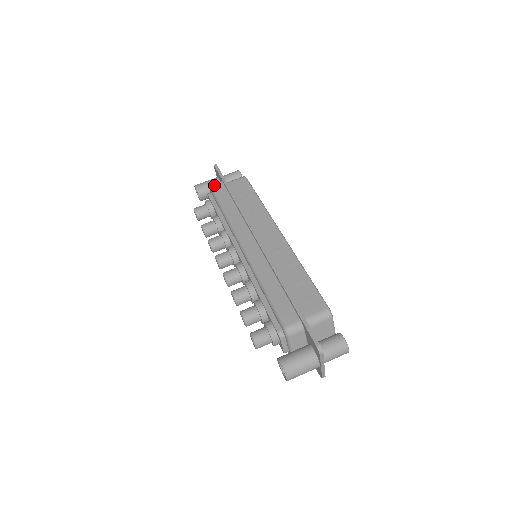
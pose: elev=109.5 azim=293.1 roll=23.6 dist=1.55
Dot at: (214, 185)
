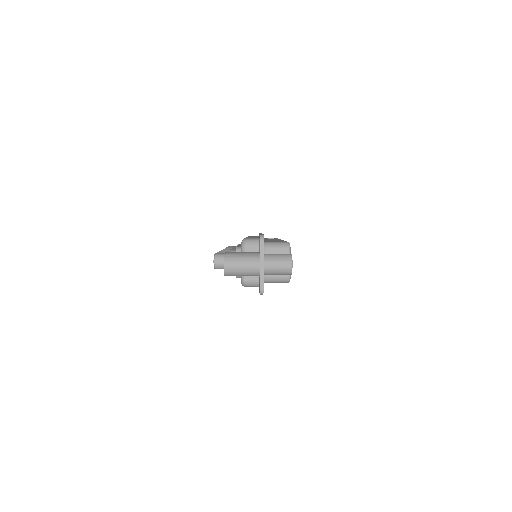
Dot at: occluded
